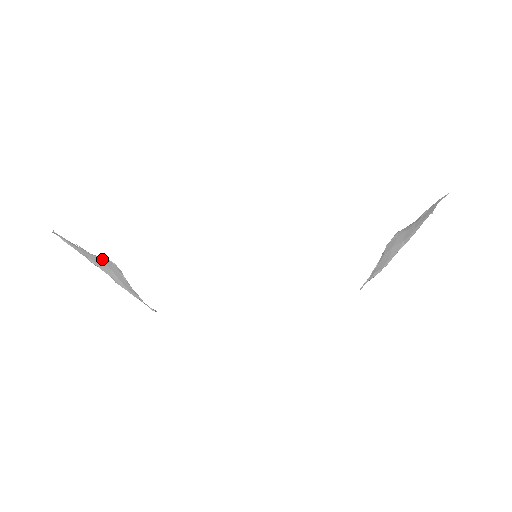
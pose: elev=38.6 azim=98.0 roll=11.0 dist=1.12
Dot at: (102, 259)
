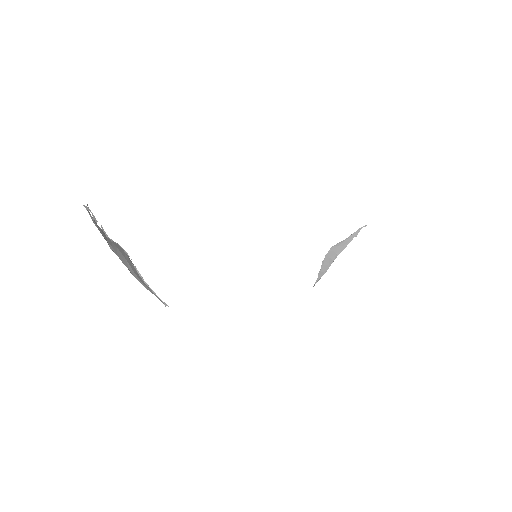
Dot at: (117, 245)
